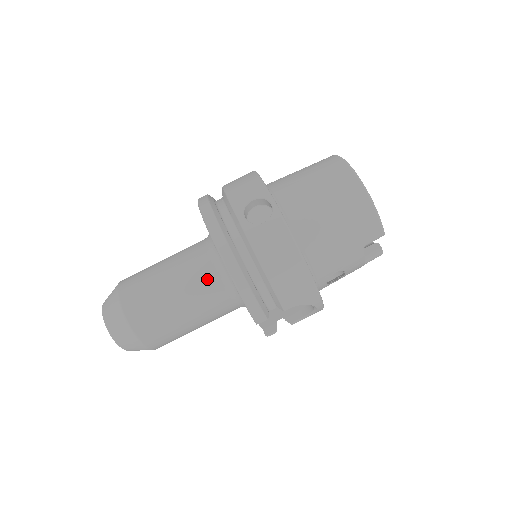
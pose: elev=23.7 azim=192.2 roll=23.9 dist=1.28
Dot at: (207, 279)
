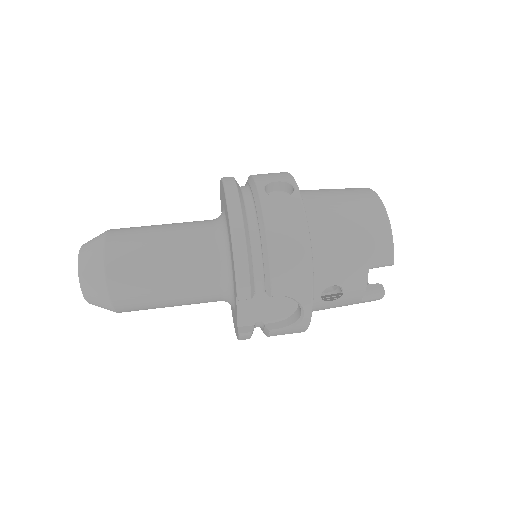
Dot at: (203, 245)
